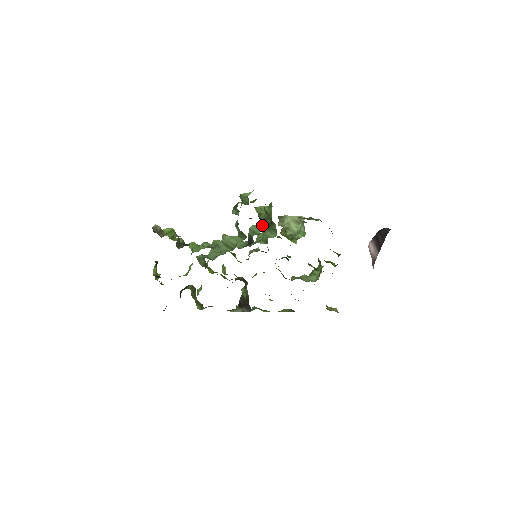
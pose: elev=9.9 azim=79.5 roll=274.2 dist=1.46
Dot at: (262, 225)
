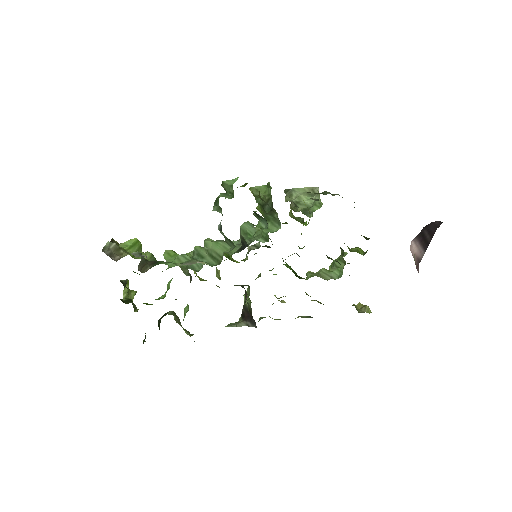
Dot at: (258, 218)
